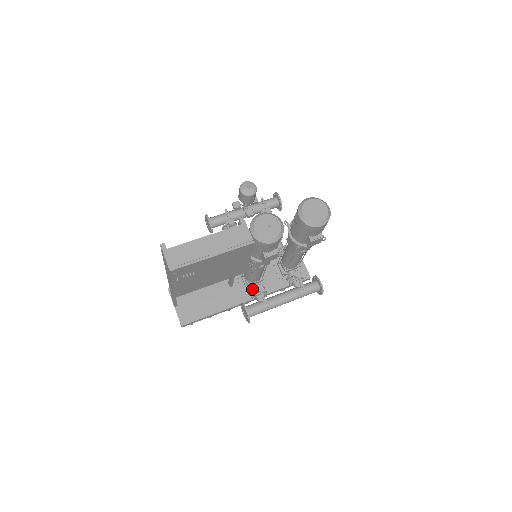
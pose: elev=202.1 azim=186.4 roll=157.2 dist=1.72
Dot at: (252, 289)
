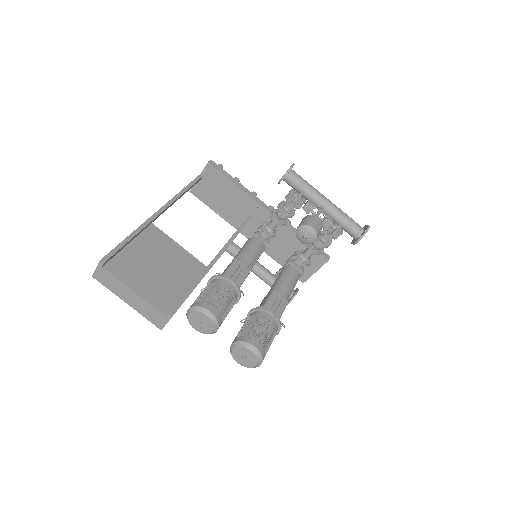
Dot at: occluded
